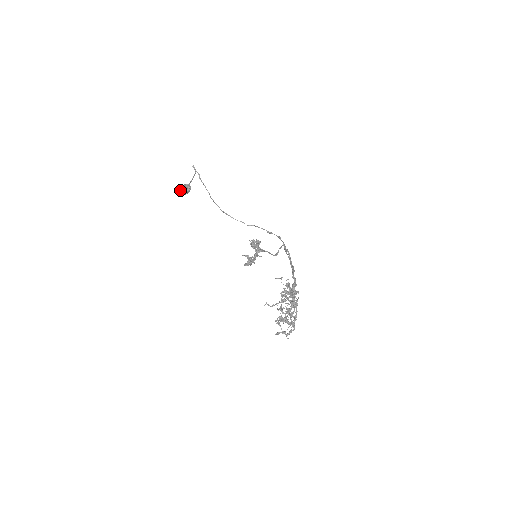
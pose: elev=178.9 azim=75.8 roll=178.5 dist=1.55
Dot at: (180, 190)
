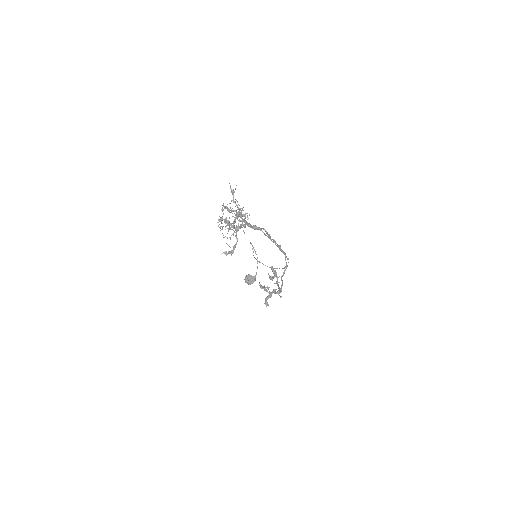
Dot at: (246, 278)
